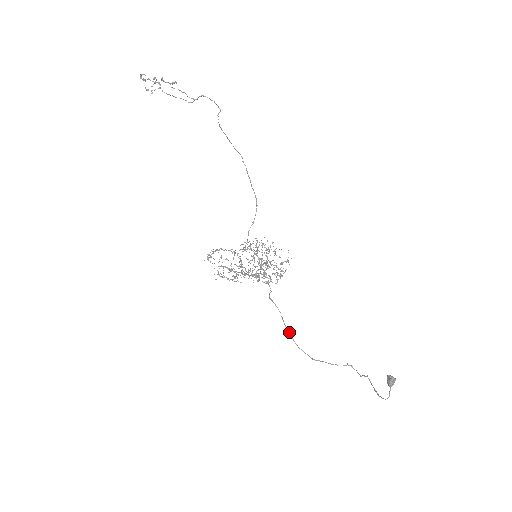
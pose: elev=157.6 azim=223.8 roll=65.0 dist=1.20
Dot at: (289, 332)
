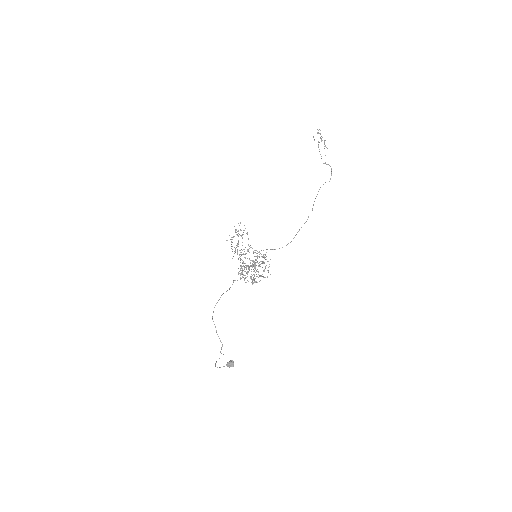
Dot at: occluded
